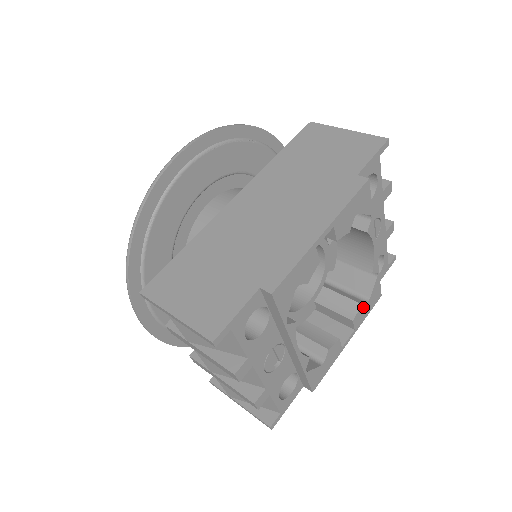
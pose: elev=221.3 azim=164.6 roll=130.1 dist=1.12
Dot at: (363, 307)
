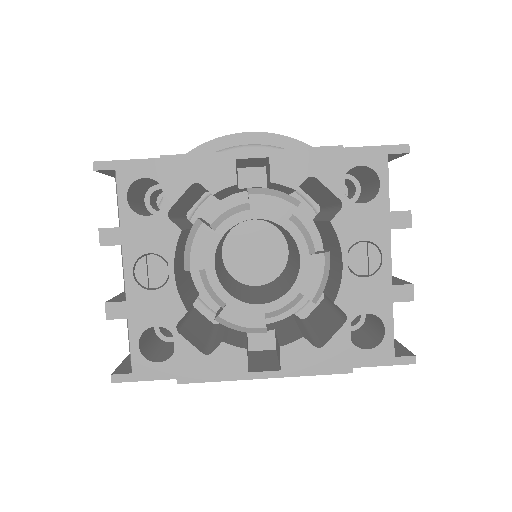
Dot at: (306, 347)
